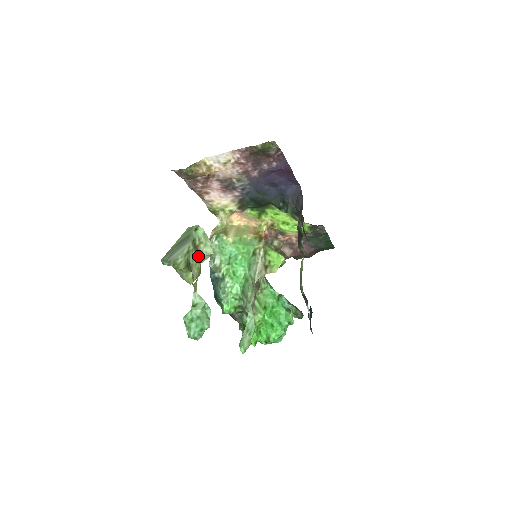
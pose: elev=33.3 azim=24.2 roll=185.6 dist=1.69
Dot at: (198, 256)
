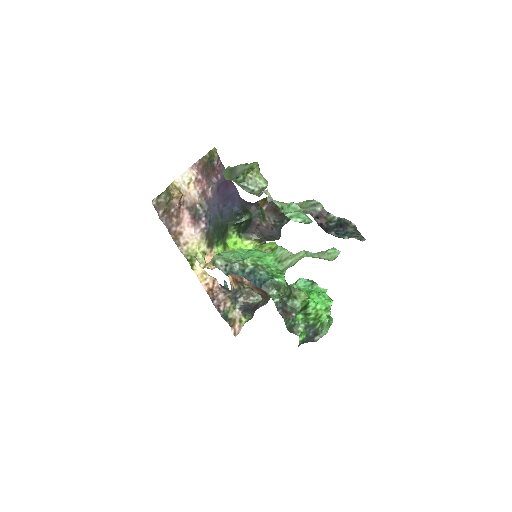
Dot at: occluded
